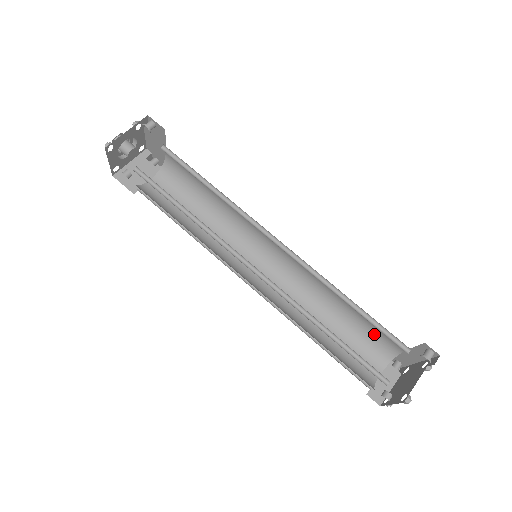
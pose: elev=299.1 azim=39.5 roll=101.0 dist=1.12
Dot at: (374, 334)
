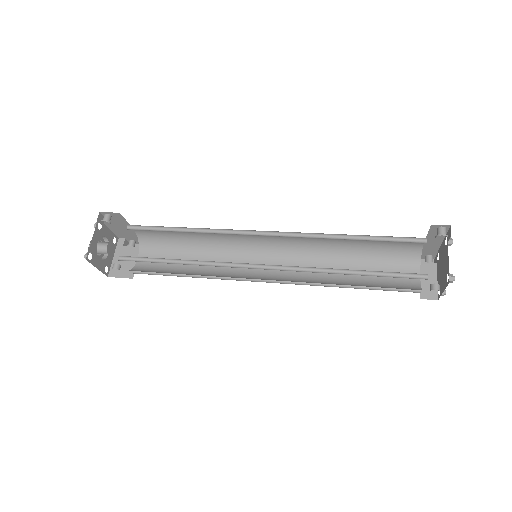
Dot at: (391, 248)
